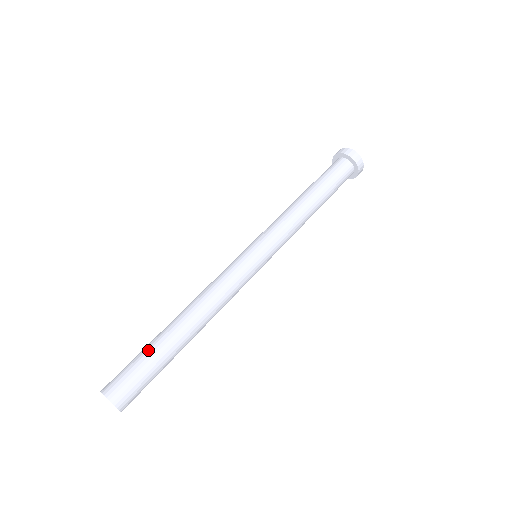
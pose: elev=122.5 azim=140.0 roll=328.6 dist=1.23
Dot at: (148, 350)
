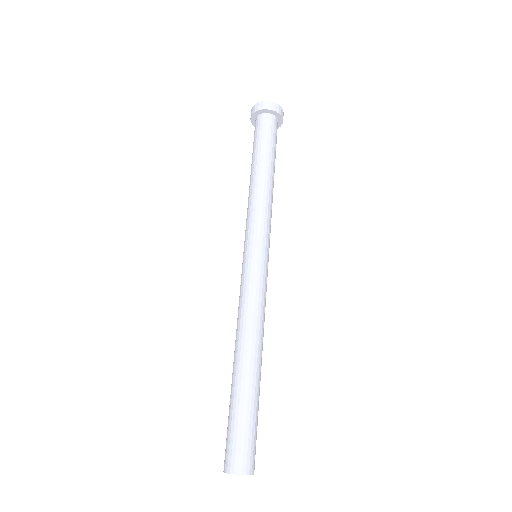
Dot at: (250, 408)
